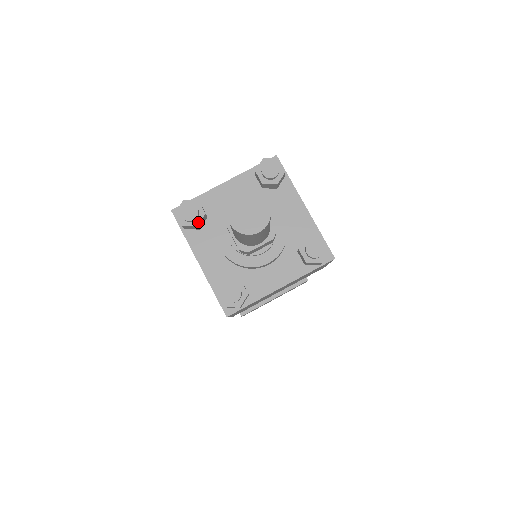
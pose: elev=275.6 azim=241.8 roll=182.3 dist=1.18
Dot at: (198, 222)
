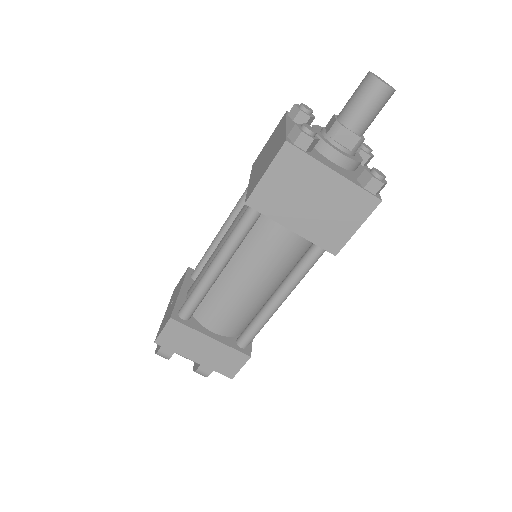
Dot at: (317, 137)
